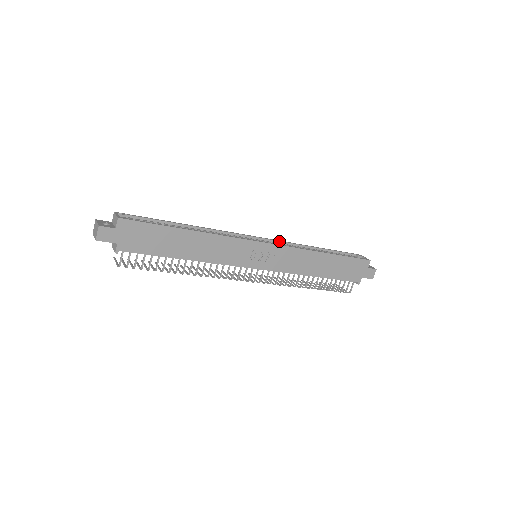
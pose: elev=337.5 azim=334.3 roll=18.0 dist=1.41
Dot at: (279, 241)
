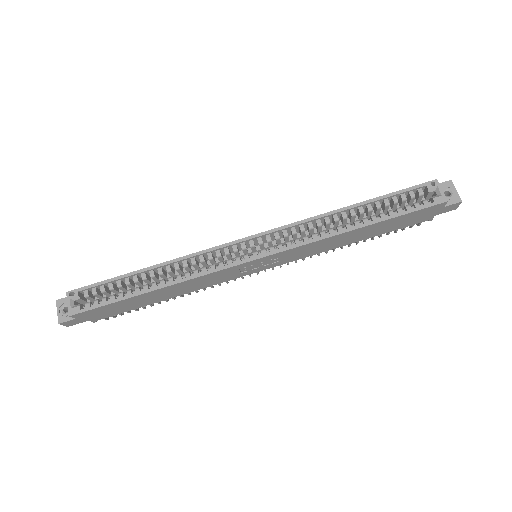
Dot at: (284, 228)
